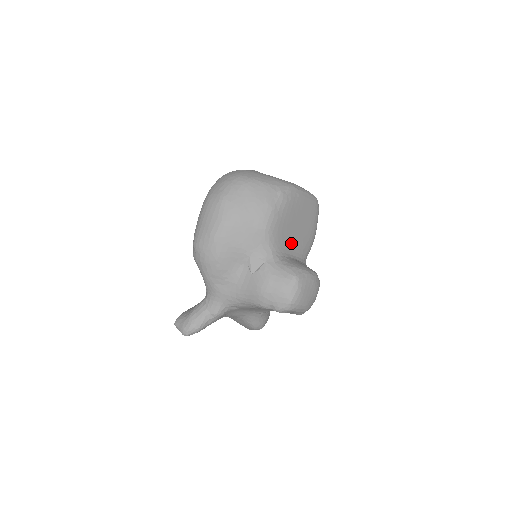
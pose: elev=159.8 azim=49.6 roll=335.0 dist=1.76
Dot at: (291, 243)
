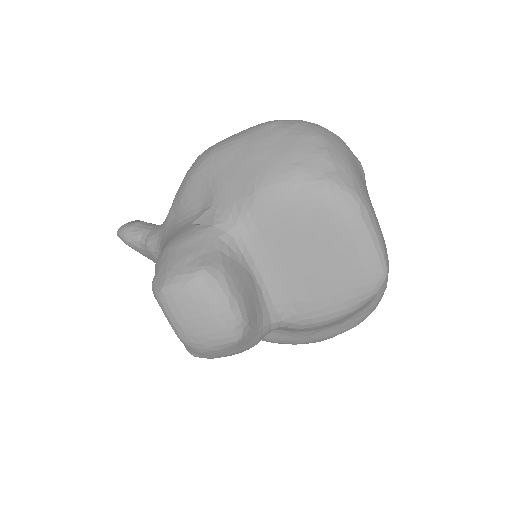
Dot at: (277, 262)
